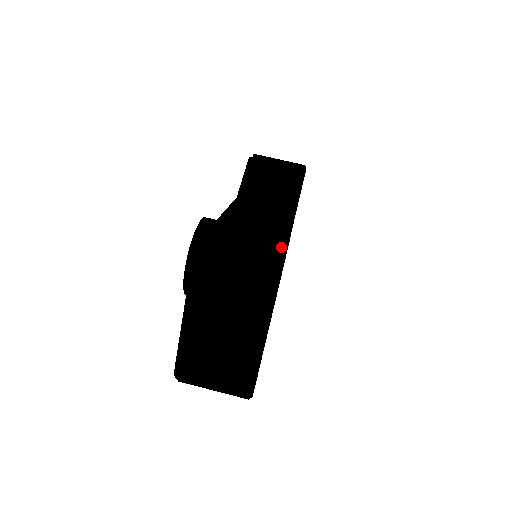
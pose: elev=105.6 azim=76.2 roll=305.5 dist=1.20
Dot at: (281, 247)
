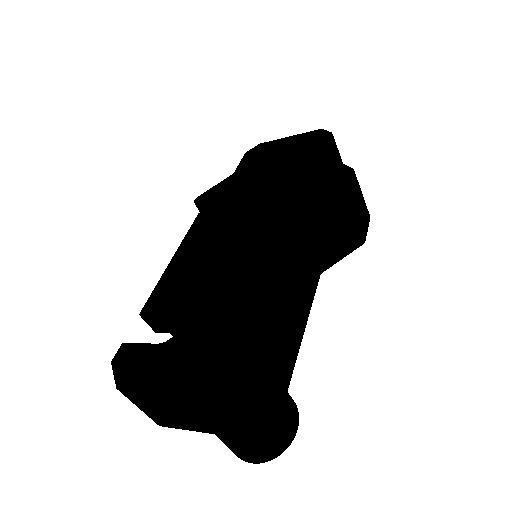
Dot at: (289, 445)
